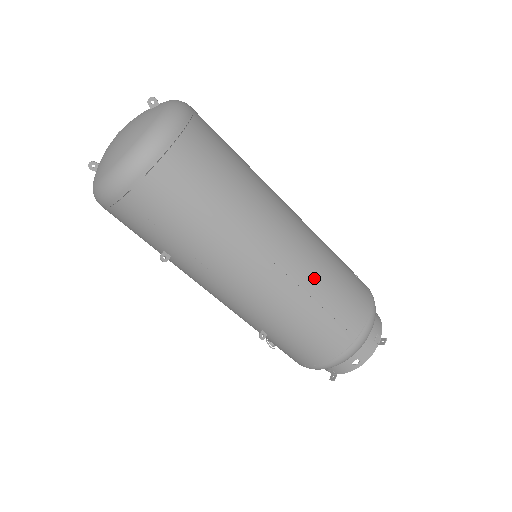
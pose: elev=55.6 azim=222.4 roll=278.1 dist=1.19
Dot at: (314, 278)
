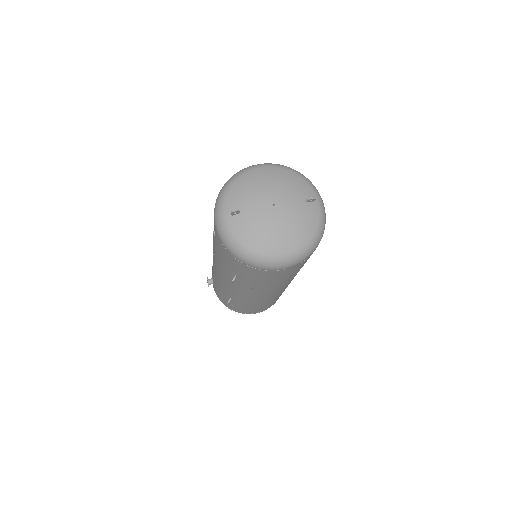
Dot at: occluded
